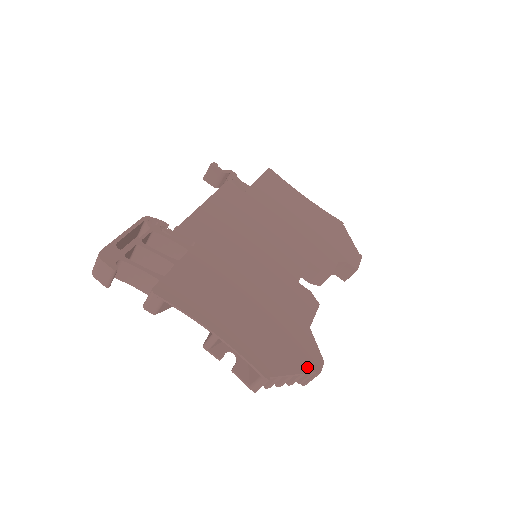
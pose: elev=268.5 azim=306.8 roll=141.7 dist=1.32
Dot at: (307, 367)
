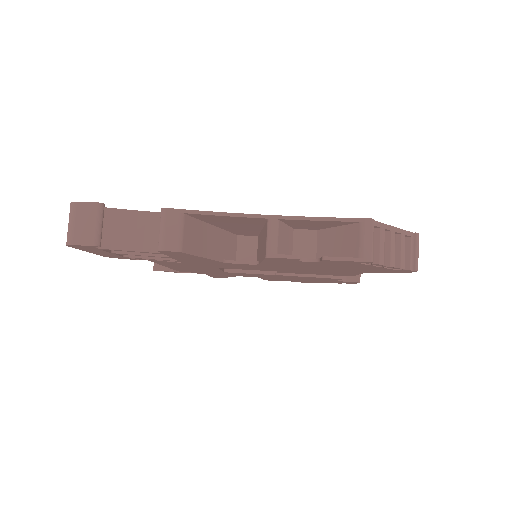
Dot at: occluded
